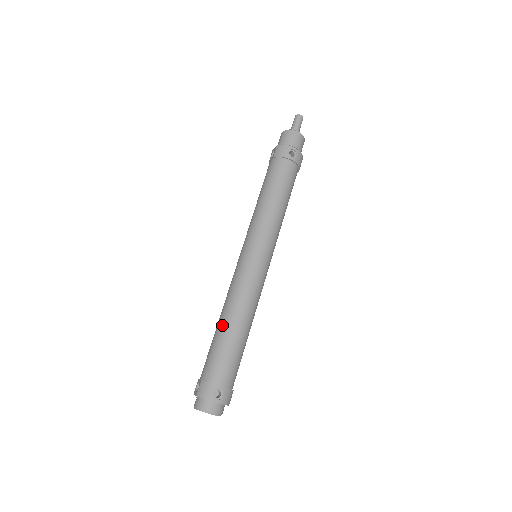
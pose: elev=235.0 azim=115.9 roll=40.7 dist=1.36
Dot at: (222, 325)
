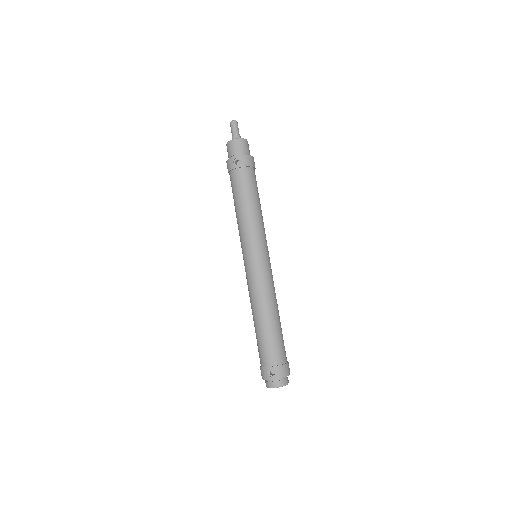
Dot at: (254, 322)
